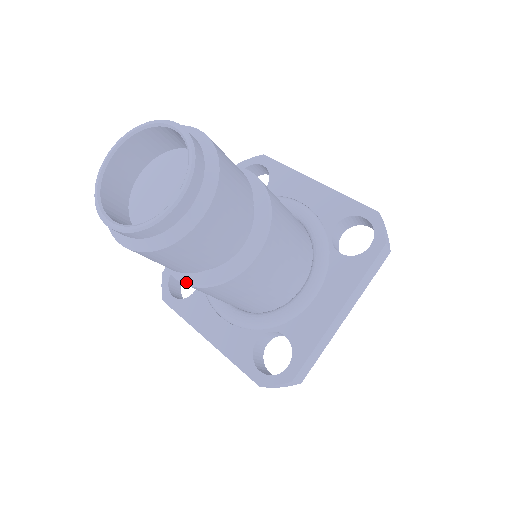
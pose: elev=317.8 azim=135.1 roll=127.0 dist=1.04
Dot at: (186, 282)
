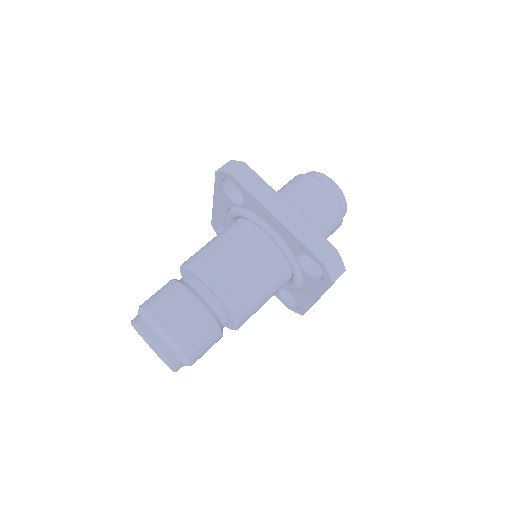
Dot at: occluded
